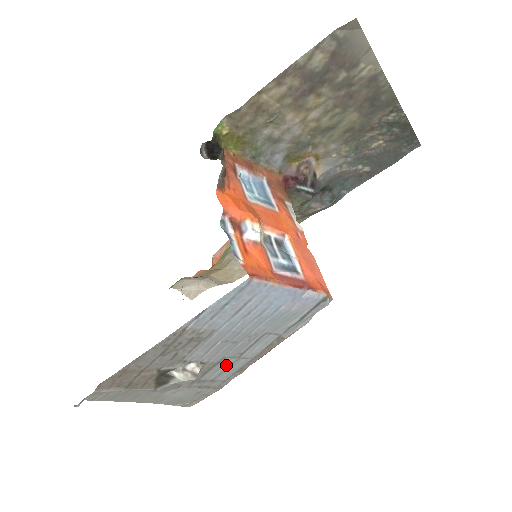
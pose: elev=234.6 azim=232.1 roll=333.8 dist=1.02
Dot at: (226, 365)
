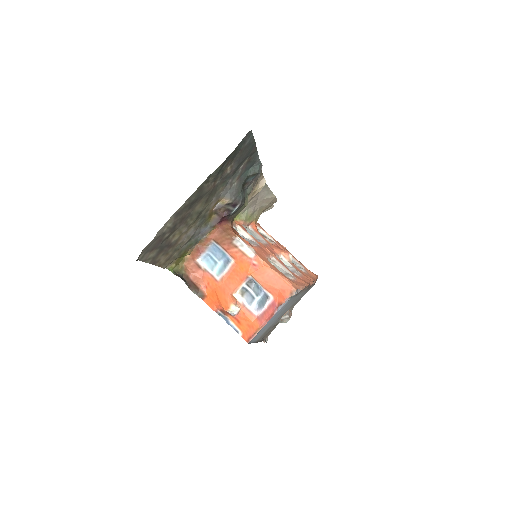
Dot at: (298, 298)
